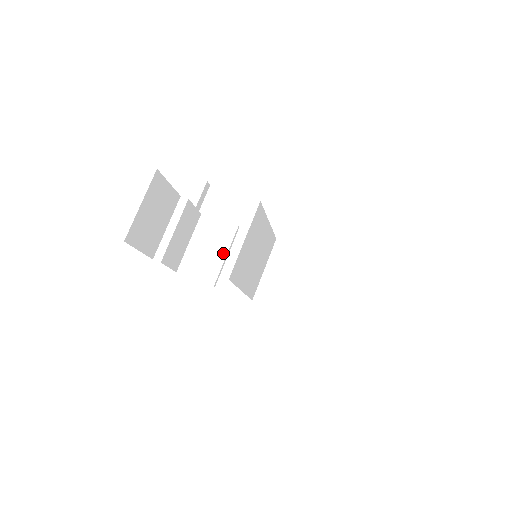
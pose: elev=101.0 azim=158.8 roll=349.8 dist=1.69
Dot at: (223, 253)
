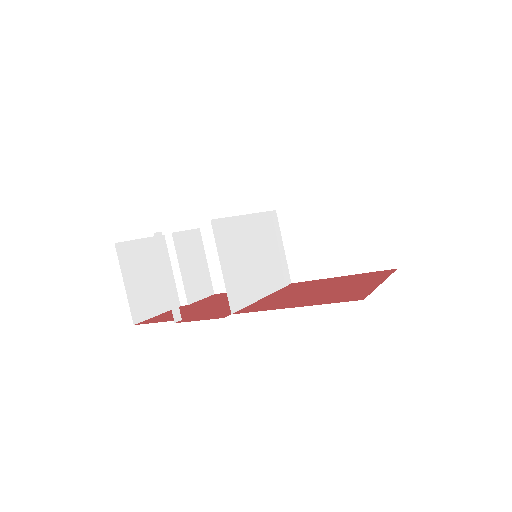
Dot at: occluded
